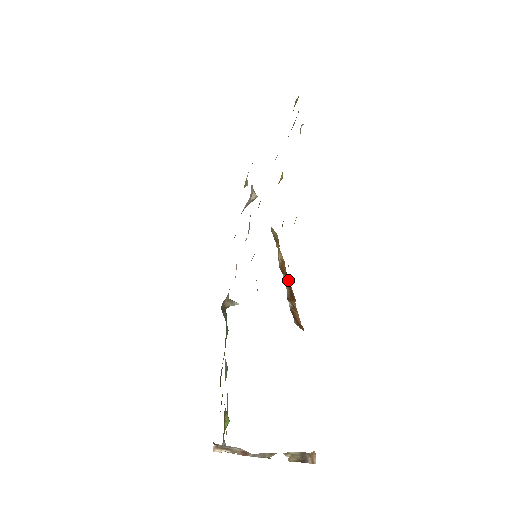
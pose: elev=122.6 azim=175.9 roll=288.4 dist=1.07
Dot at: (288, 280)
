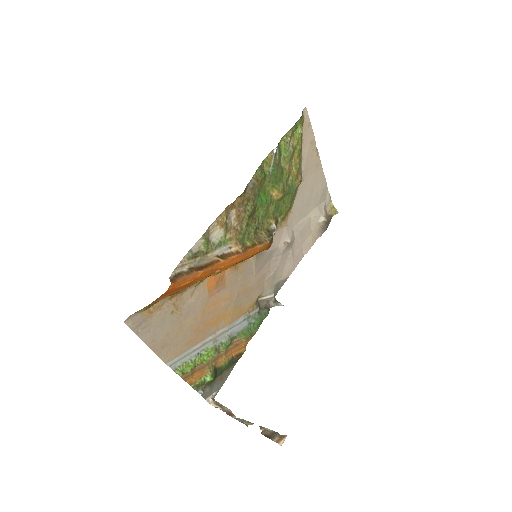
Dot at: (218, 261)
